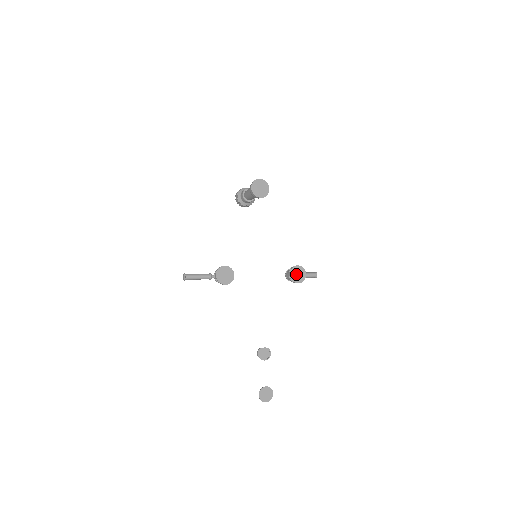
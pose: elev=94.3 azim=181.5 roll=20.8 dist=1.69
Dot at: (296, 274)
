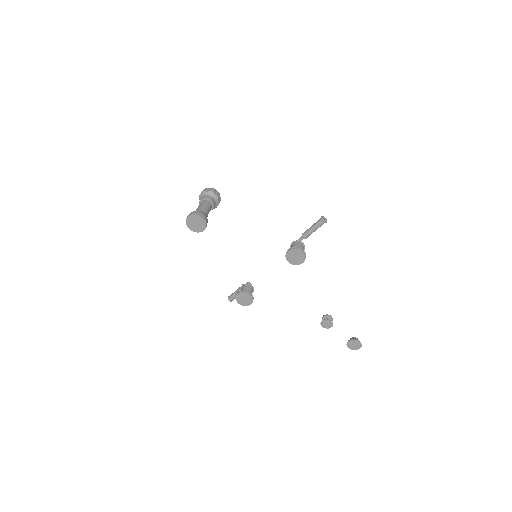
Dot at: (294, 258)
